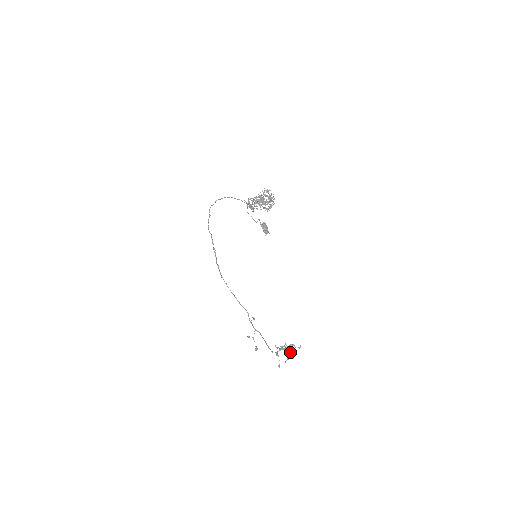
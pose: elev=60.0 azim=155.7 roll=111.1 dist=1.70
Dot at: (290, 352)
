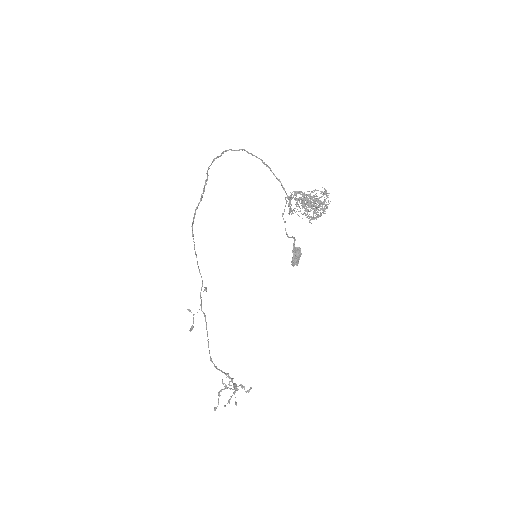
Dot at: (235, 392)
